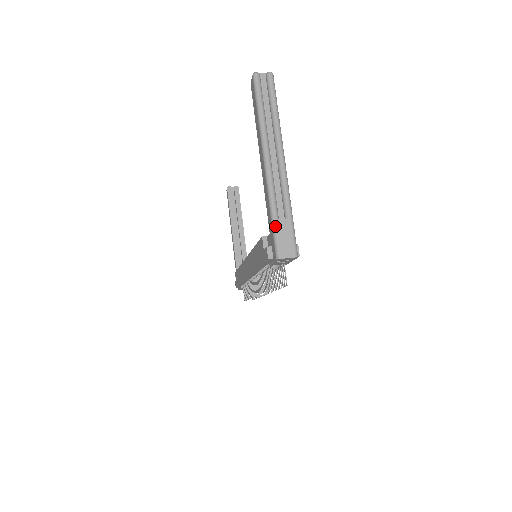
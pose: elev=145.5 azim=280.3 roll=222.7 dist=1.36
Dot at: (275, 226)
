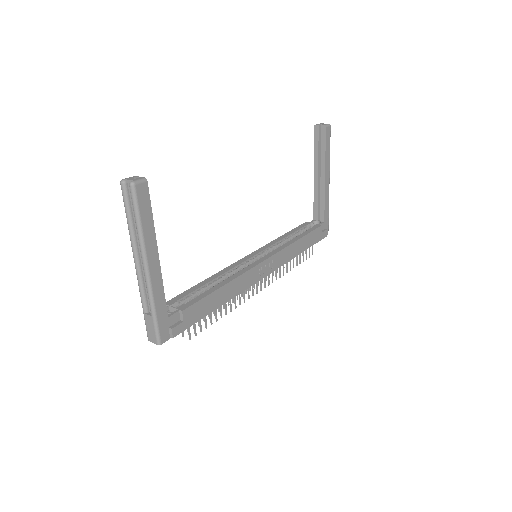
Dot at: (144, 317)
